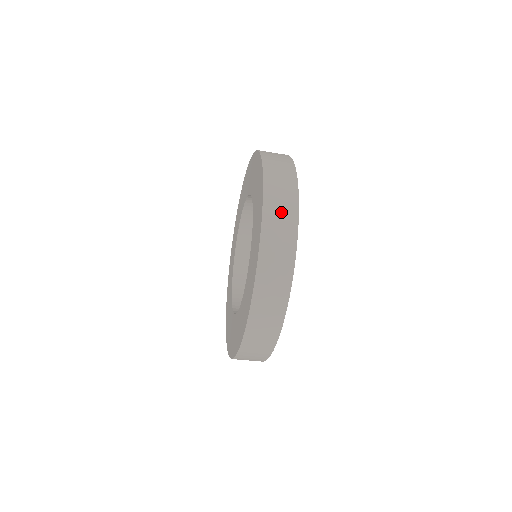
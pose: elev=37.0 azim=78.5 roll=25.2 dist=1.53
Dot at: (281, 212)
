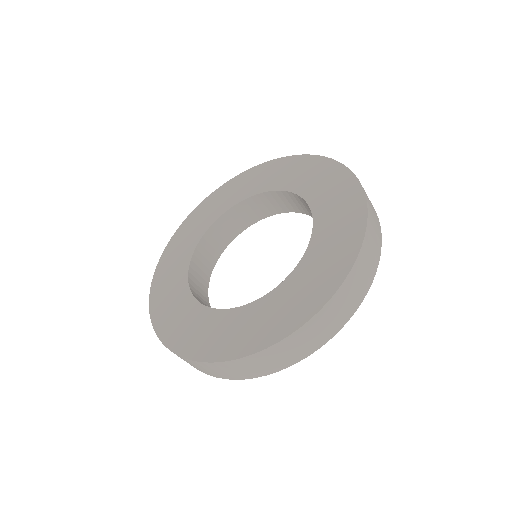
Dot at: (372, 207)
